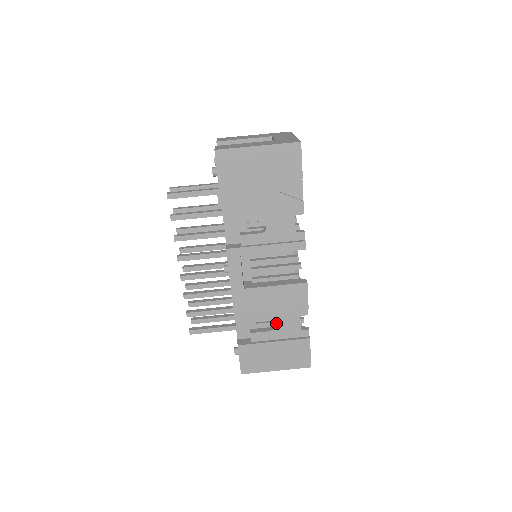
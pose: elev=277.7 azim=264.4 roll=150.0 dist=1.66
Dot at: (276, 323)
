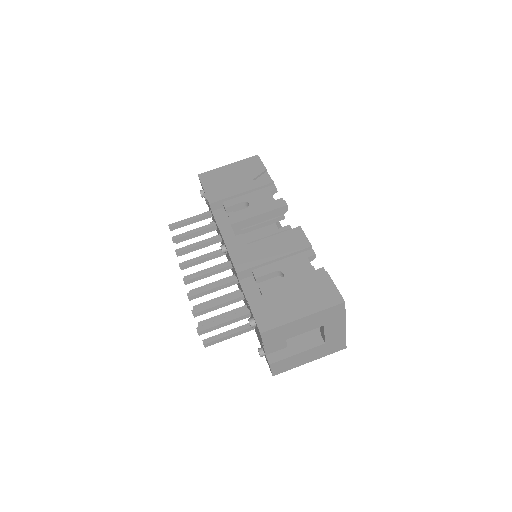
Dot at: (284, 271)
